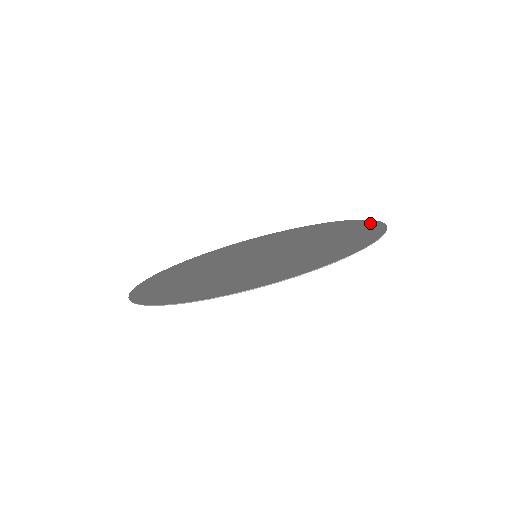
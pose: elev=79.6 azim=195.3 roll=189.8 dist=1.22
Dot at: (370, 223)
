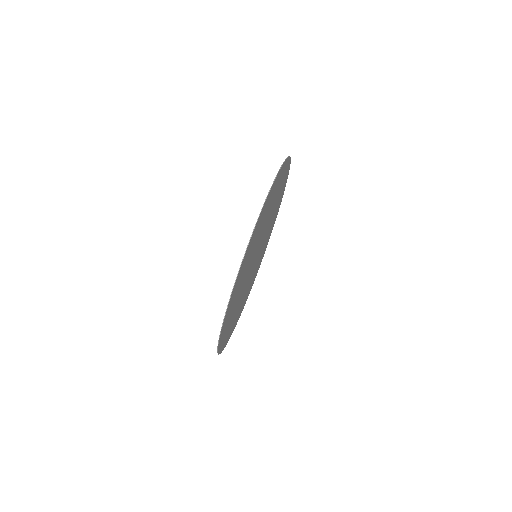
Dot at: (278, 208)
